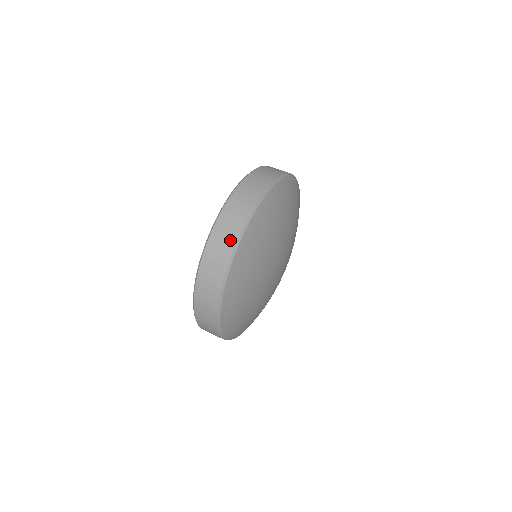
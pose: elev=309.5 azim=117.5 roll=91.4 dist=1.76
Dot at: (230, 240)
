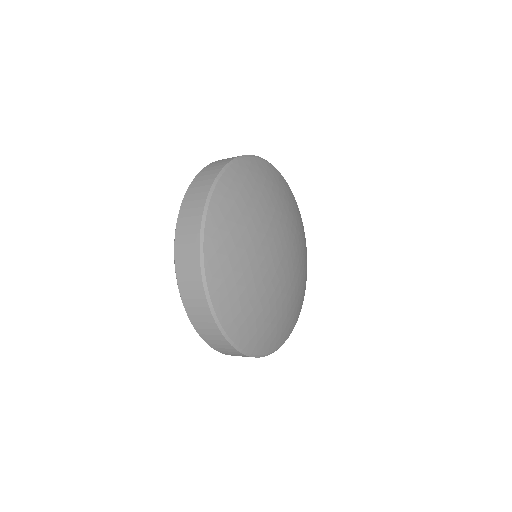
Dot at: (193, 235)
